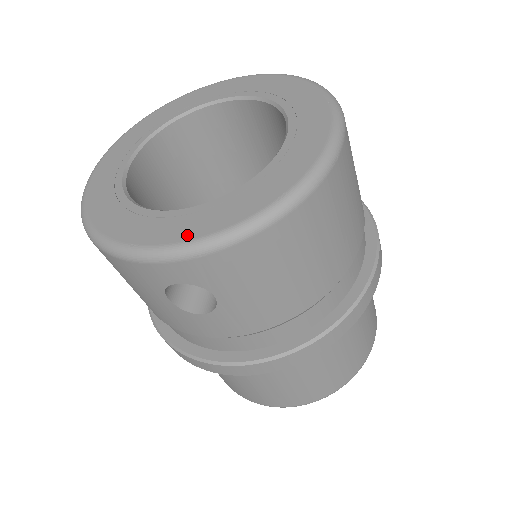
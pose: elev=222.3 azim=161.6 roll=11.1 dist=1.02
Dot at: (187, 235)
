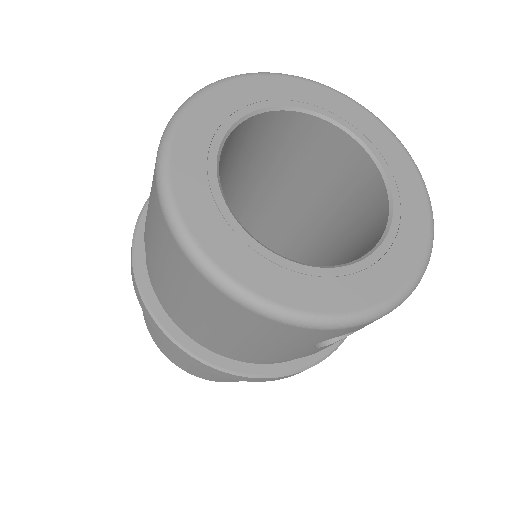
Dot at: (383, 294)
